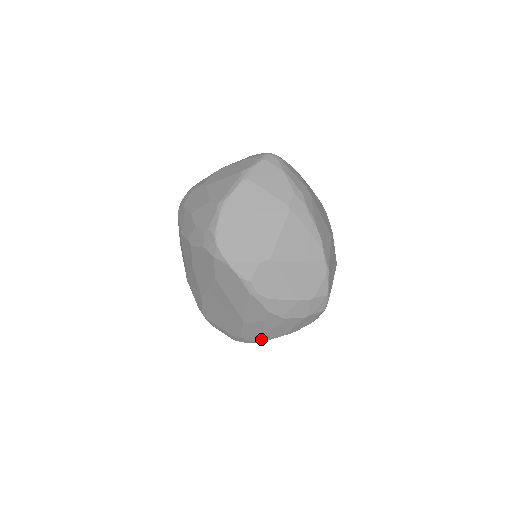
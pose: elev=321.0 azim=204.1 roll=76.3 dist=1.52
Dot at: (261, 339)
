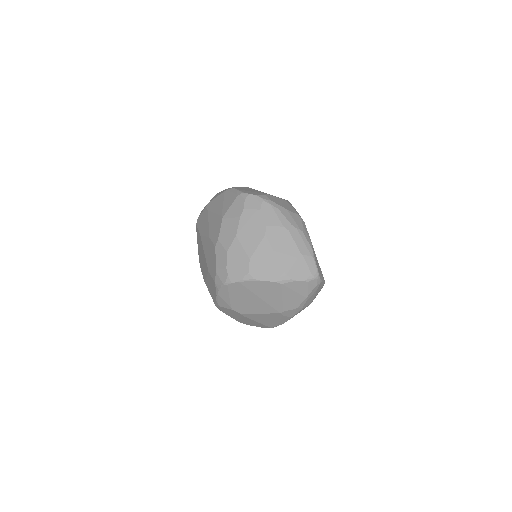
Dot at: occluded
